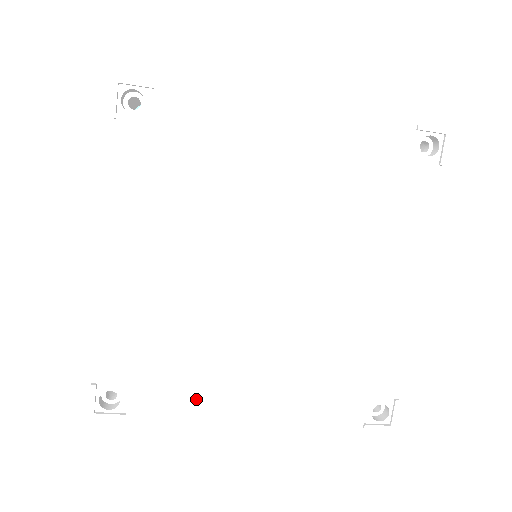
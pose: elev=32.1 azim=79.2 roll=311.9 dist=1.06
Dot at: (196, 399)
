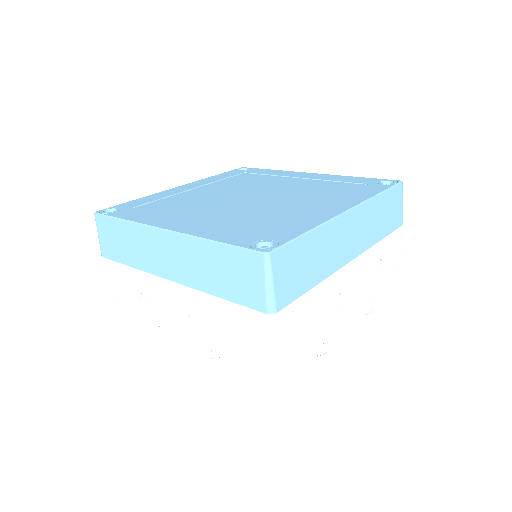
Dot at: occluded
